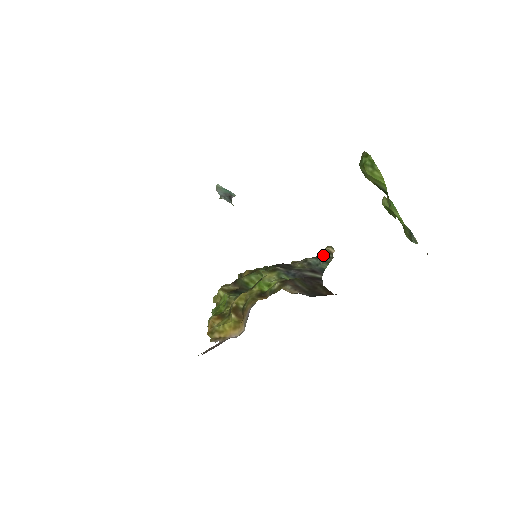
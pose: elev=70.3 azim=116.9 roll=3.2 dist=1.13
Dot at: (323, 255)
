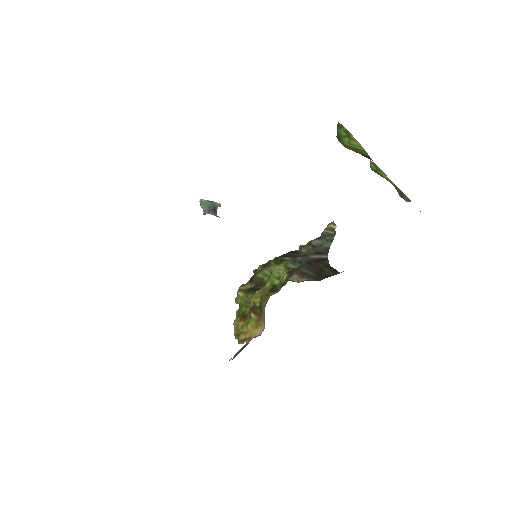
Dot at: (325, 234)
